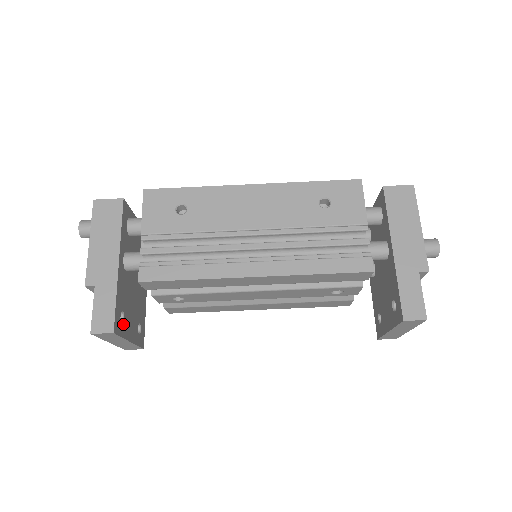
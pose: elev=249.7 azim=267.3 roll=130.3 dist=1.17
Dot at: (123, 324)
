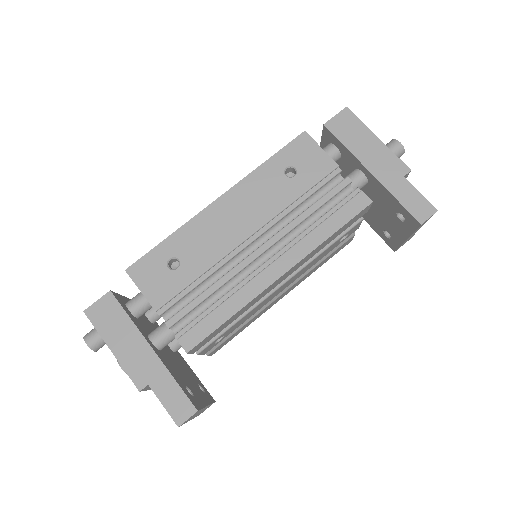
Dot at: (194, 397)
